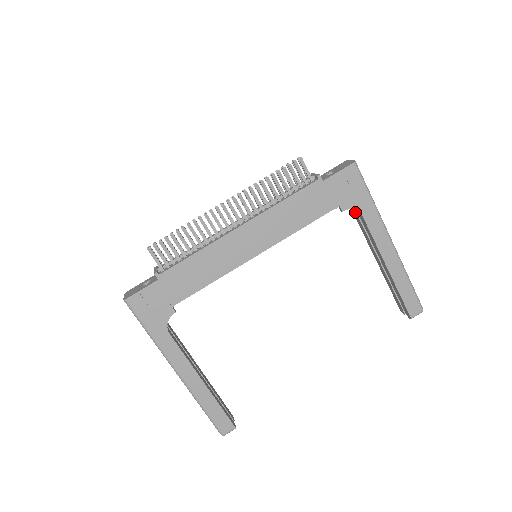
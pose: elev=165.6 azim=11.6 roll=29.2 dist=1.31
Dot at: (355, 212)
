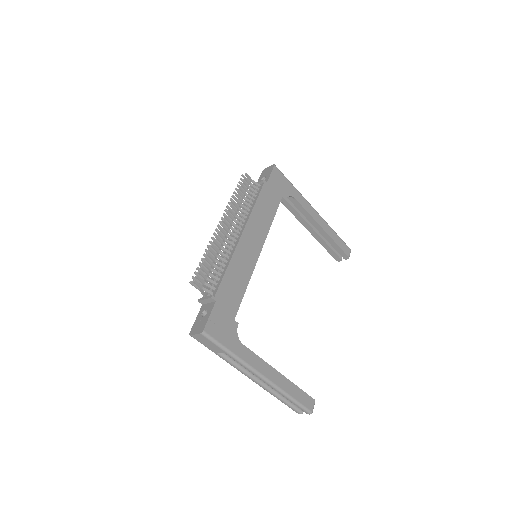
Dot at: (286, 202)
